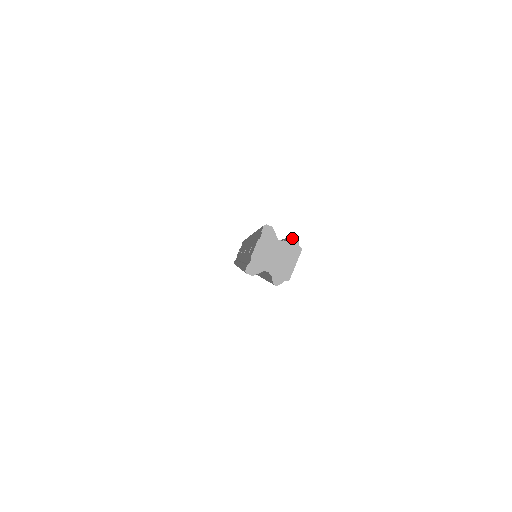
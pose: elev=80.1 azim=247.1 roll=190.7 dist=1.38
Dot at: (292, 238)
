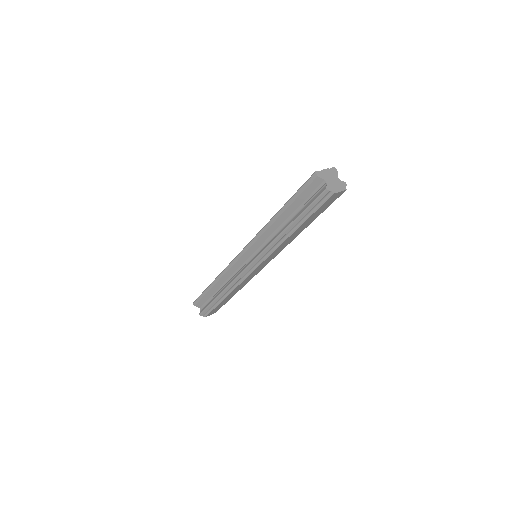
Dot at: (344, 182)
